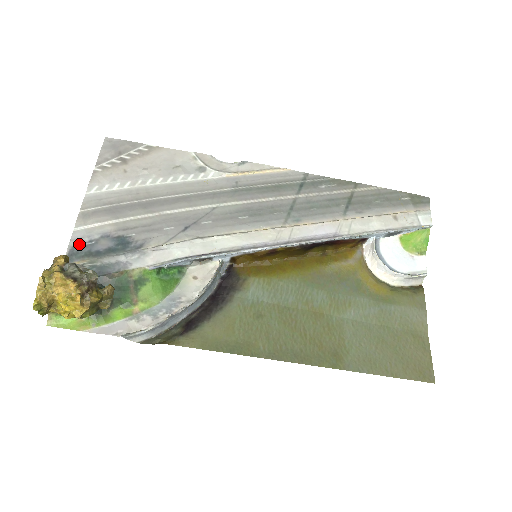
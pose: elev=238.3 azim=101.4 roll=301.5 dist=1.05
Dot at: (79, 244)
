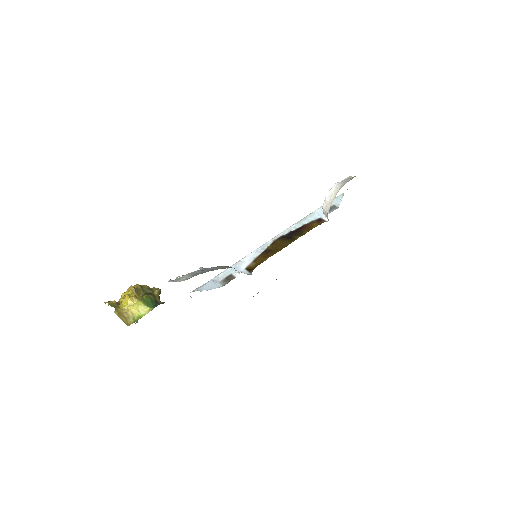
Dot at: occluded
